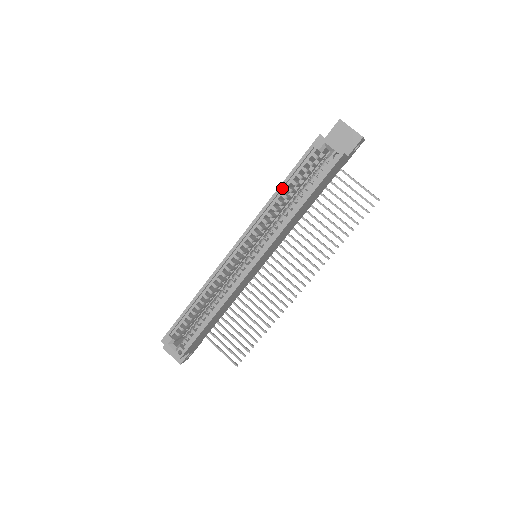
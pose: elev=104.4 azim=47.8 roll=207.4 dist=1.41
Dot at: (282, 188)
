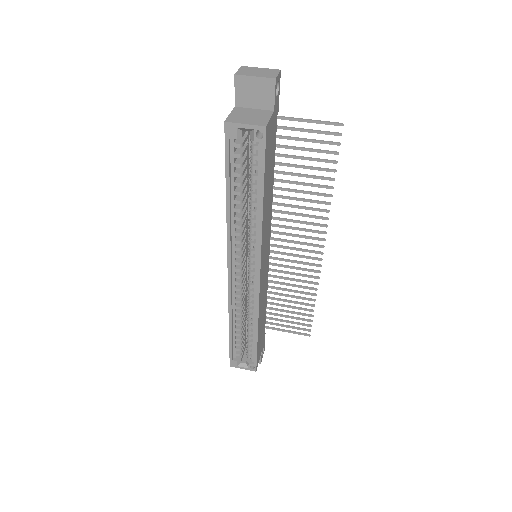
Dot at: (230, 197)
